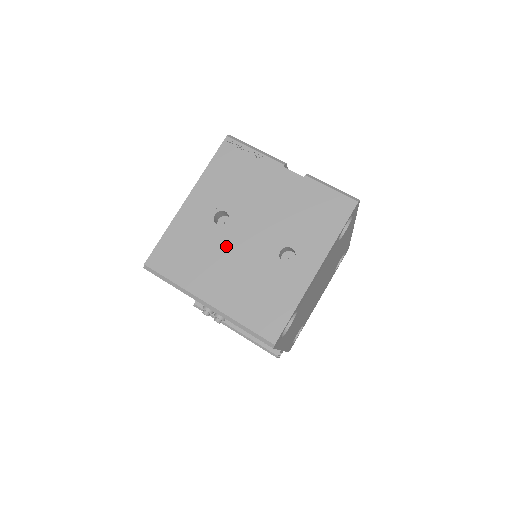
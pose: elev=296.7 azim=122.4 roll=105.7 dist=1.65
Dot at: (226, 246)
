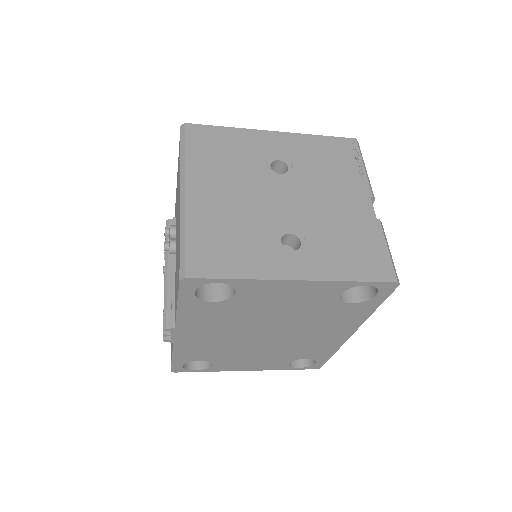
Dot at: (256, 183)
